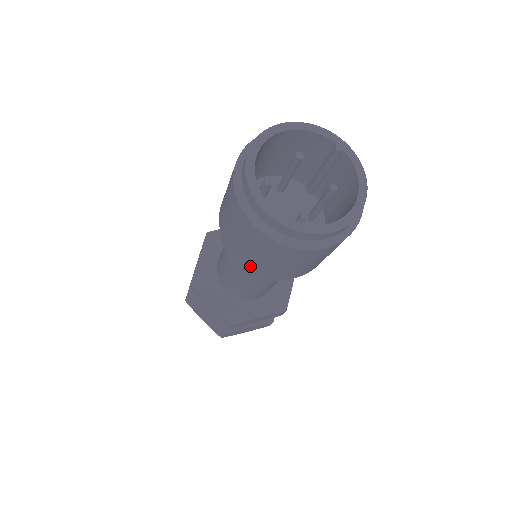
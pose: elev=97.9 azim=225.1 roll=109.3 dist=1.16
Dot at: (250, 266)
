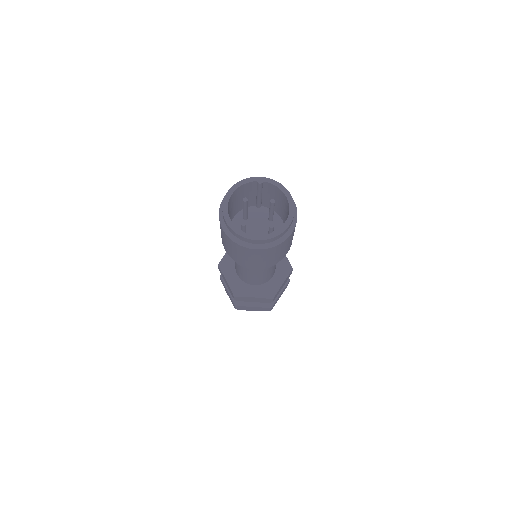
Dot at: (264, 266)
